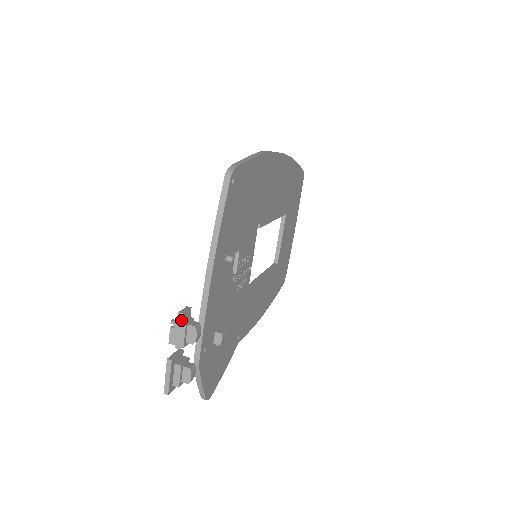
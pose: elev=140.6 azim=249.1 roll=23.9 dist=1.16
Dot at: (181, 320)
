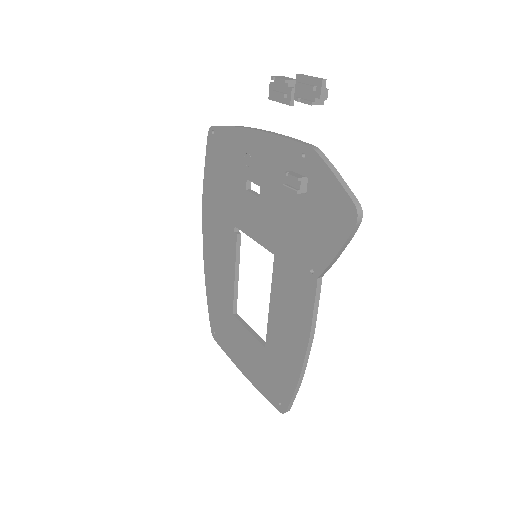
Dot at: (277, 82)
